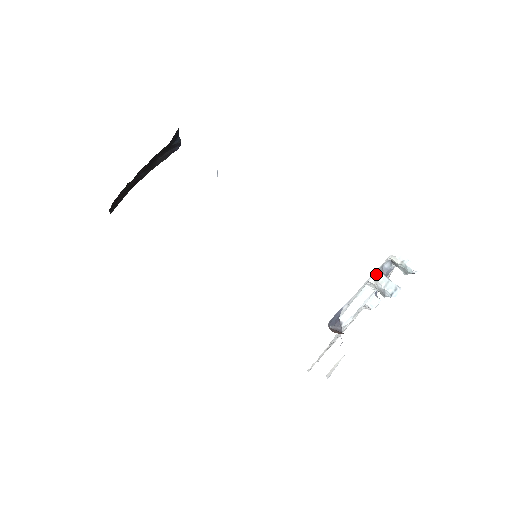
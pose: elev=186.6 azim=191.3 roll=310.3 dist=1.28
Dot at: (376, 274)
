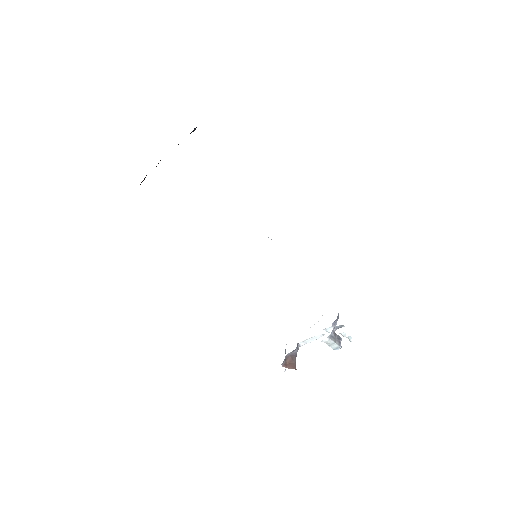
Dot at: (324, 340)
